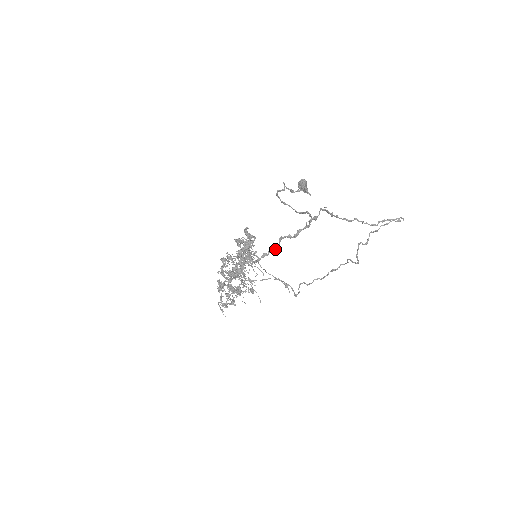
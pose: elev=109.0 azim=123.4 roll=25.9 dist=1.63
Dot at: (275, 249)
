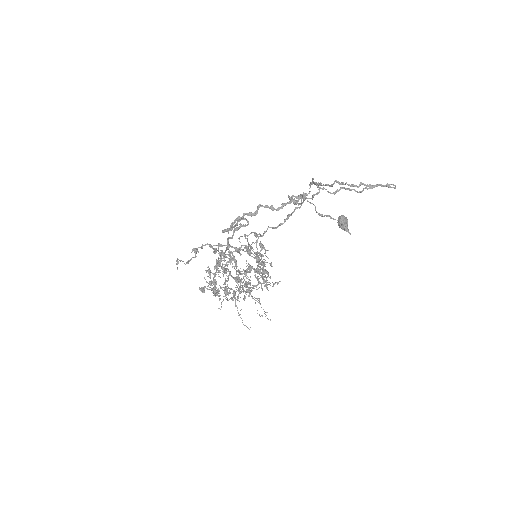
Dot at: (251, 215)
